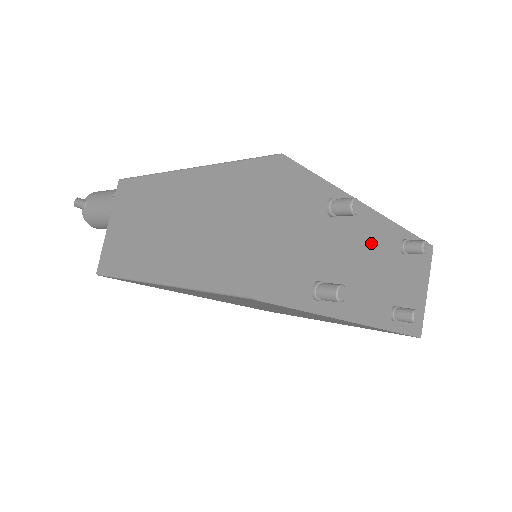
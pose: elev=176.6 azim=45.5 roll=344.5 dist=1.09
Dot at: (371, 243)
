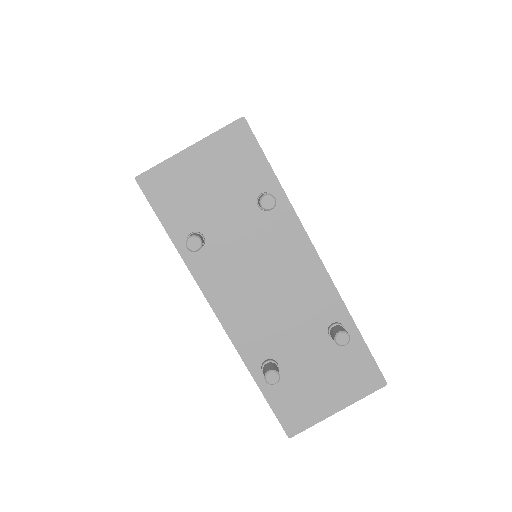
Dot at: (291, 277)
